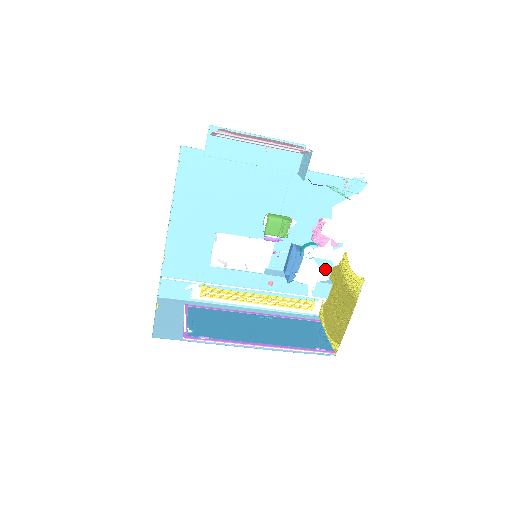
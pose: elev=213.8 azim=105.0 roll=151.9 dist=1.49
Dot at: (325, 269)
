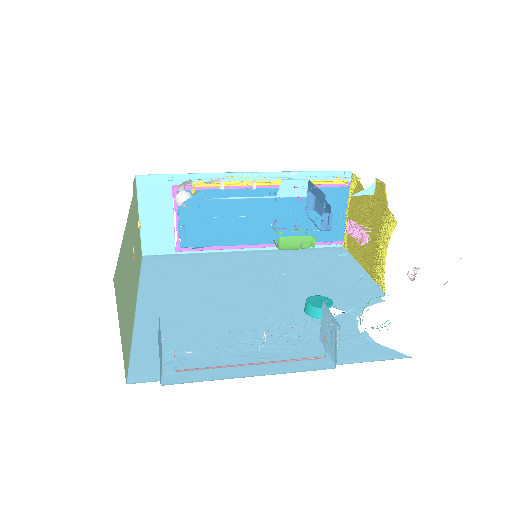
Dot at: occluded
